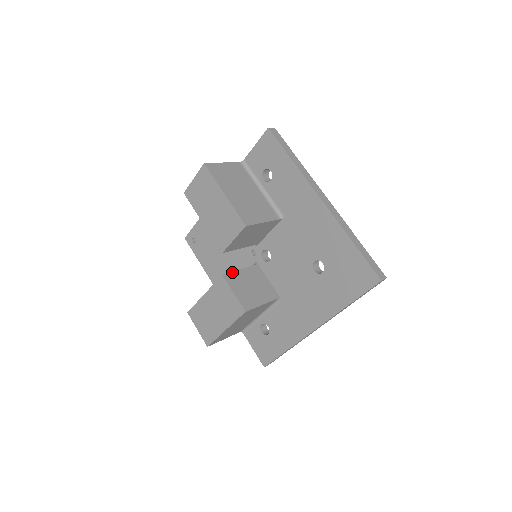
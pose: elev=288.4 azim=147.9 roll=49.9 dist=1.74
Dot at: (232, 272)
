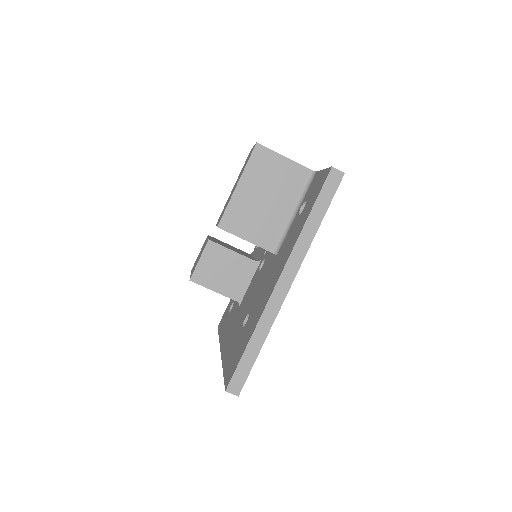
Dot at: (222, 246)
